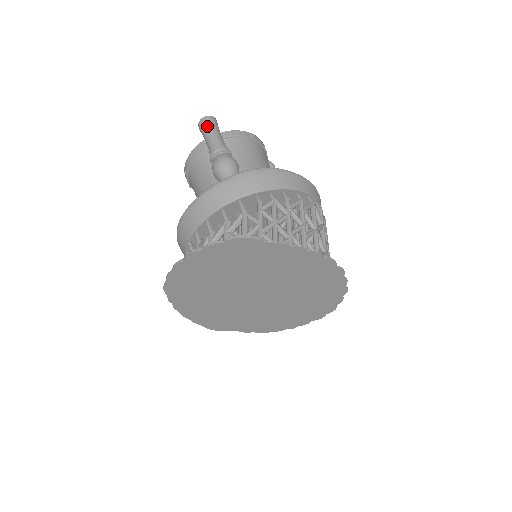
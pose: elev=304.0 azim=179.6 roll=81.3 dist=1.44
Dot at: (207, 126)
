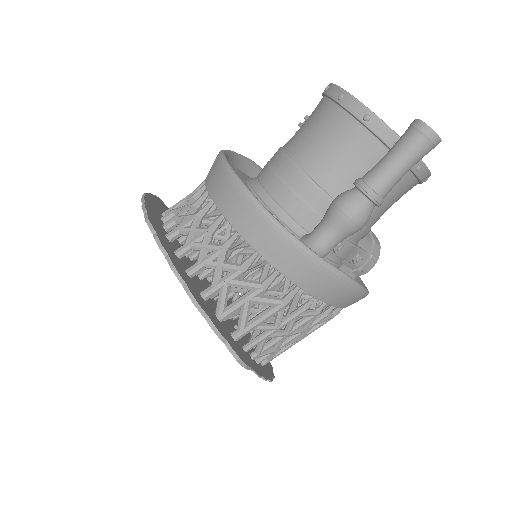
Dot at: (418, 150)
